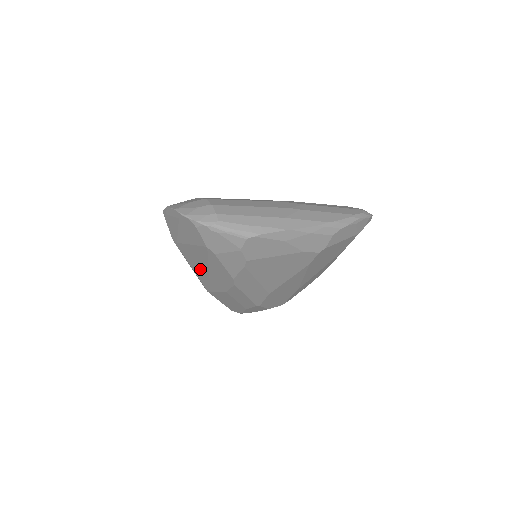
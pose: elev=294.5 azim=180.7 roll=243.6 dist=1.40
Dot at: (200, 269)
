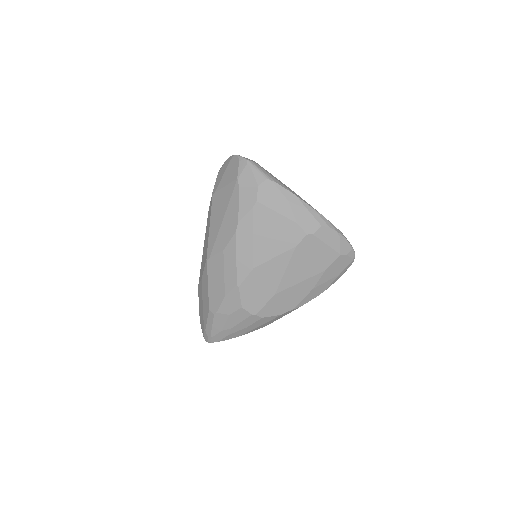
Dot at: (217, 222)
